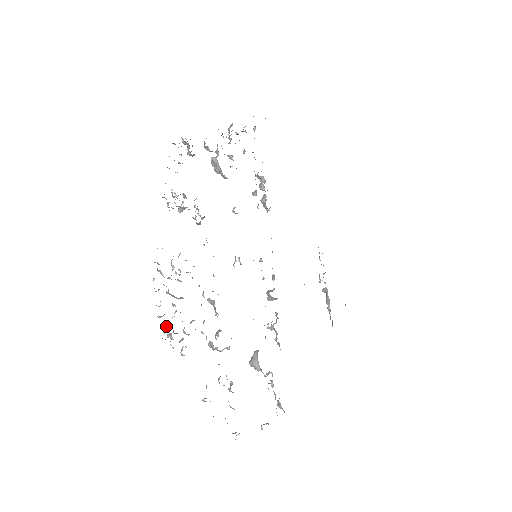
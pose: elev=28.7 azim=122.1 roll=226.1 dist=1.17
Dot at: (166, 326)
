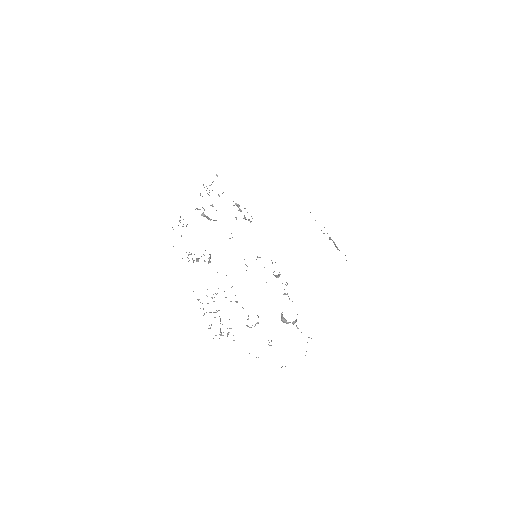
Dot at: occluded
